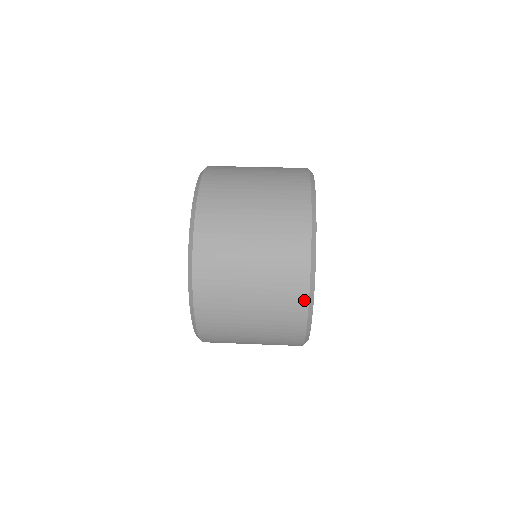
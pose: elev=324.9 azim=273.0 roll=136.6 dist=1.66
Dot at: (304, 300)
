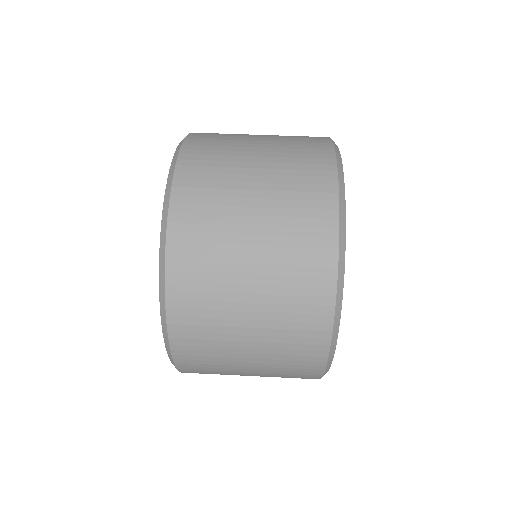
Dot at: (316, 377)
